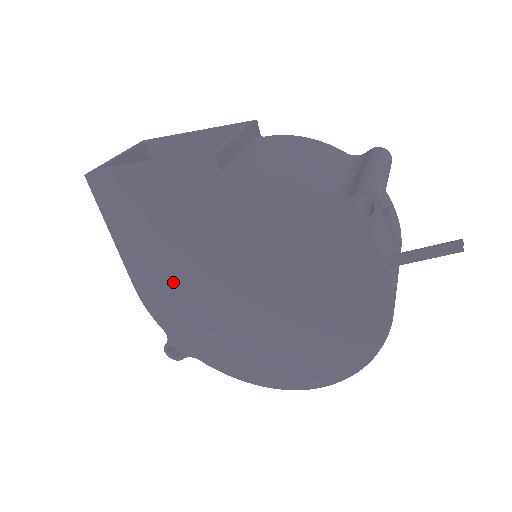
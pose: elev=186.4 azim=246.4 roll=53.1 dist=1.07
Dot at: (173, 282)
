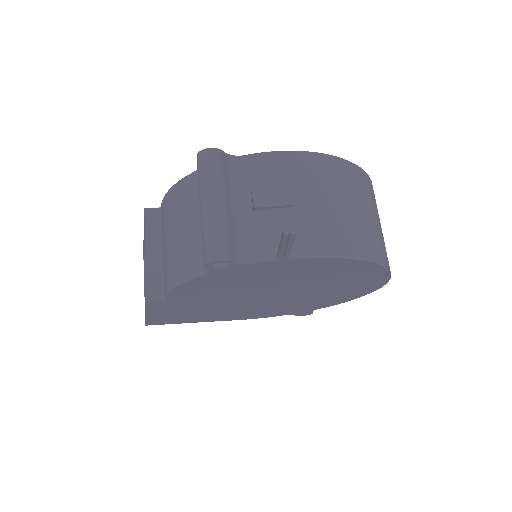
Dot at: (244, 312)
